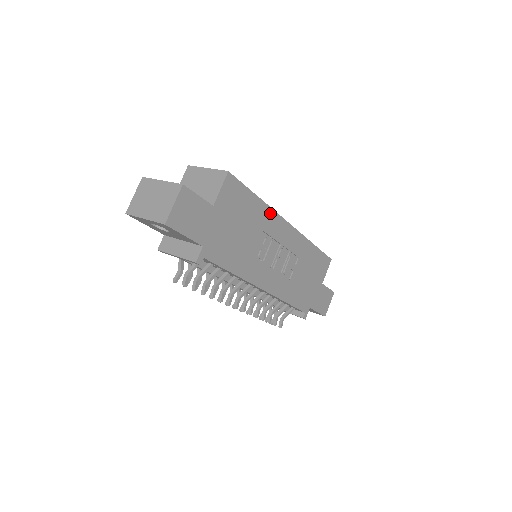
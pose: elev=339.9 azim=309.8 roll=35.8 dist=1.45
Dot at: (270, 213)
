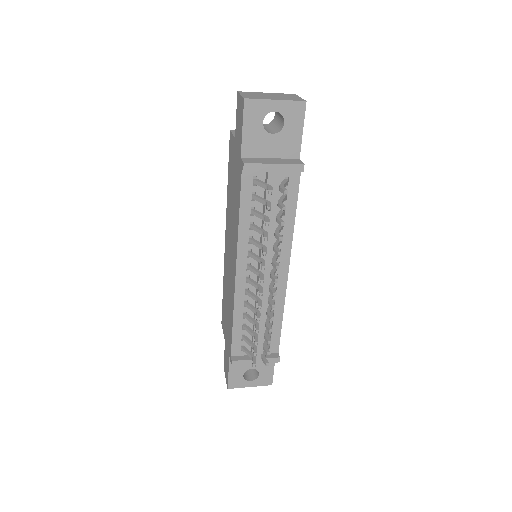
Dot at: occluded
